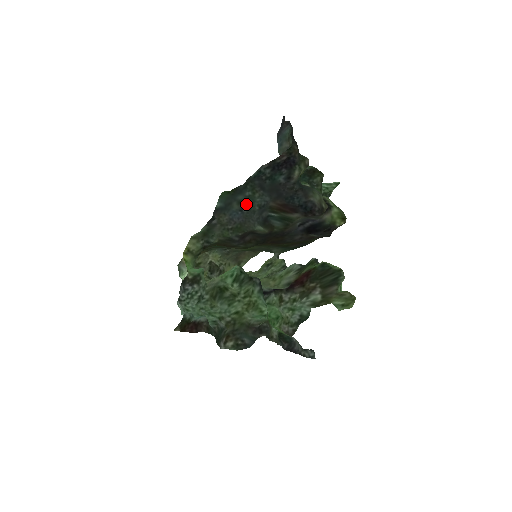
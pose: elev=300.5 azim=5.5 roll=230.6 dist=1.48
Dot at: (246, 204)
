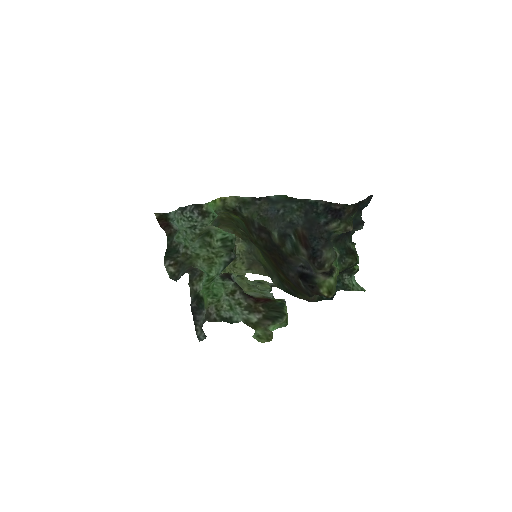
Dot at: (285, 210)
